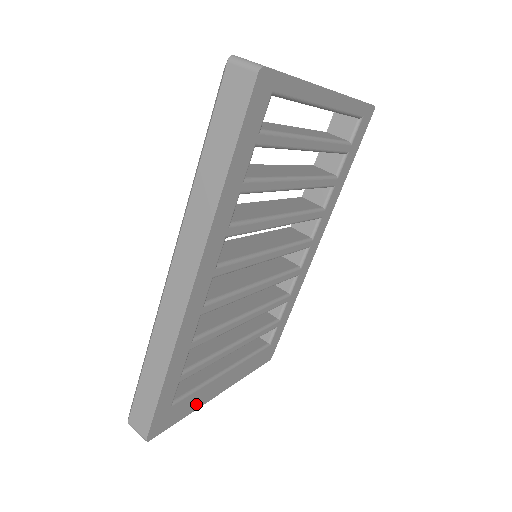
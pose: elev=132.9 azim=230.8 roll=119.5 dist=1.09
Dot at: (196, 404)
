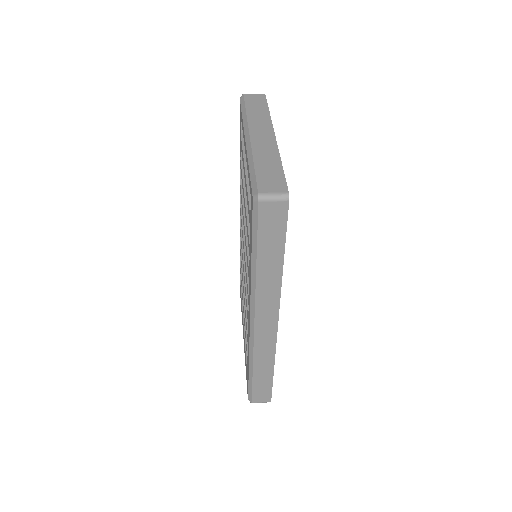
Dot at: occluded
